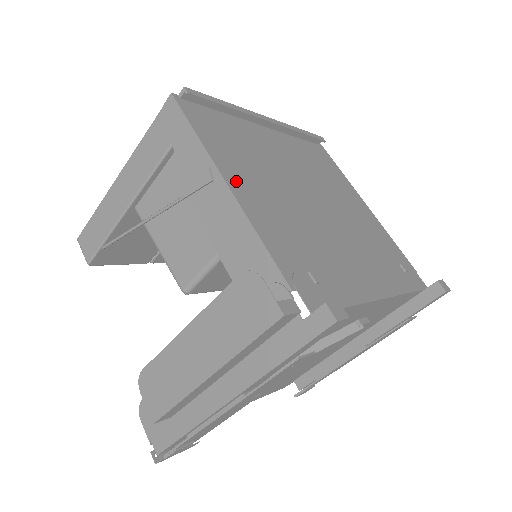
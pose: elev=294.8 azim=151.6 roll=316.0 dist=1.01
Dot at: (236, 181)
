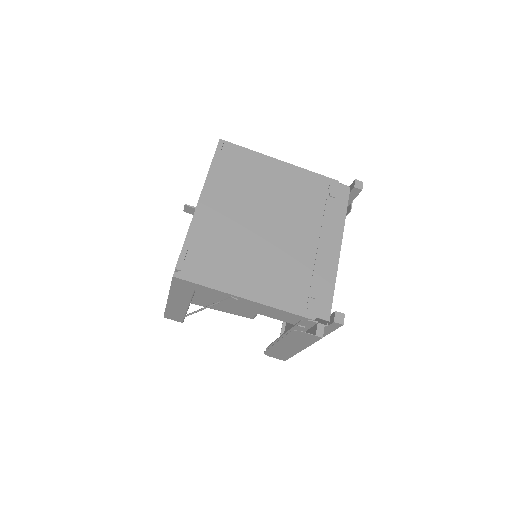
Dot at: (246, 289)
